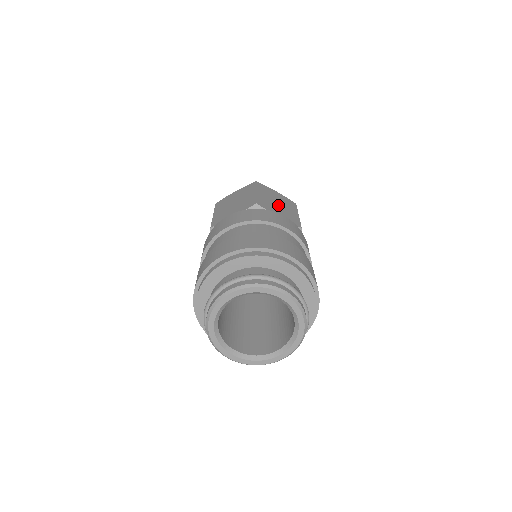
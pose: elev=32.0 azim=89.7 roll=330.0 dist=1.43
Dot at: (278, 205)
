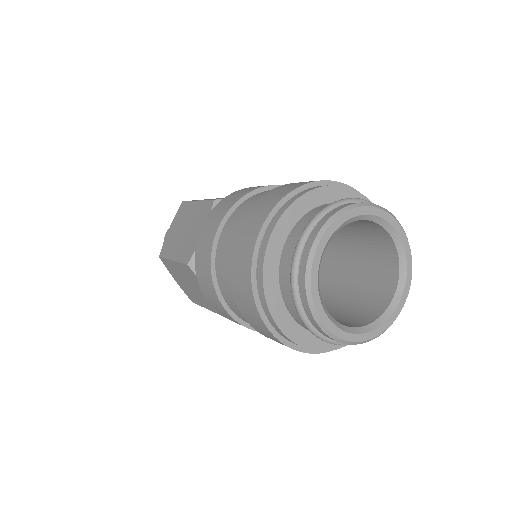
Dot at: occluded
